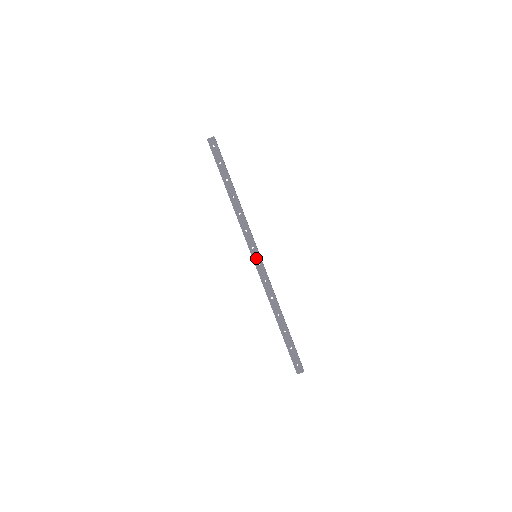
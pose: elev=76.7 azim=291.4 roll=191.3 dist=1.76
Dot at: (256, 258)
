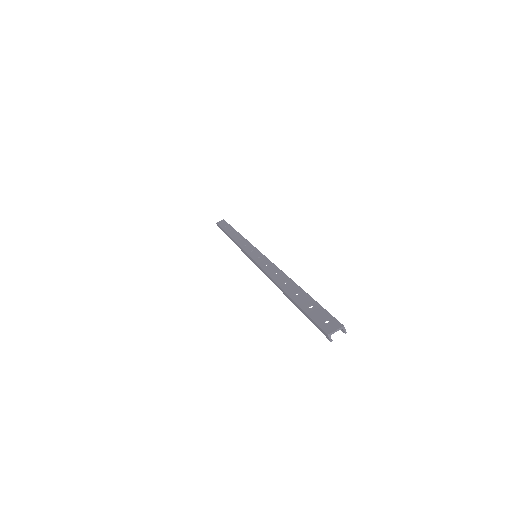
Dot at: (255, 255)
